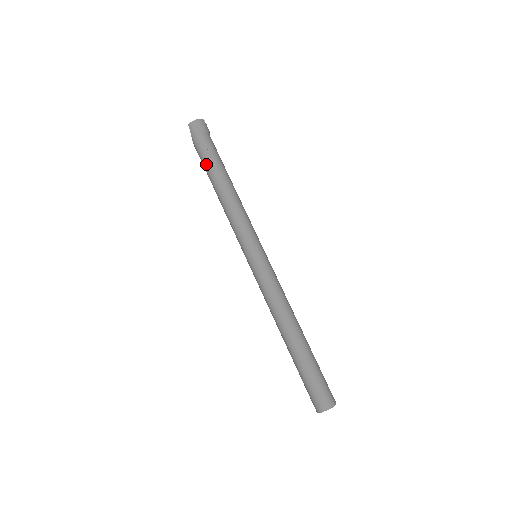
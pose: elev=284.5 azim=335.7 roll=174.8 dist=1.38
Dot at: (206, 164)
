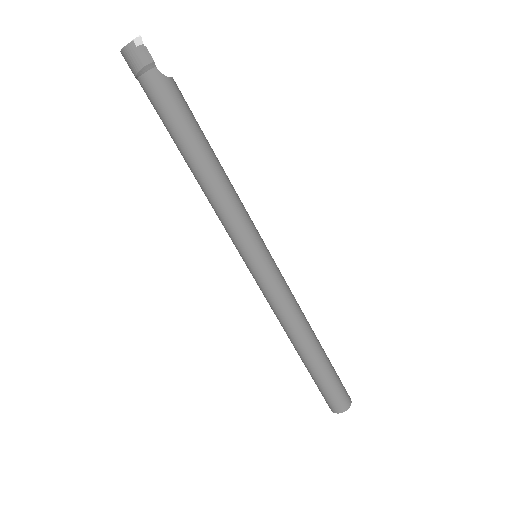
Dot at: (165, 126)
